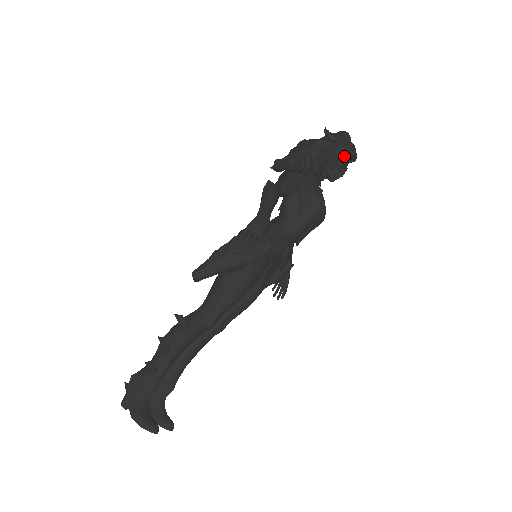
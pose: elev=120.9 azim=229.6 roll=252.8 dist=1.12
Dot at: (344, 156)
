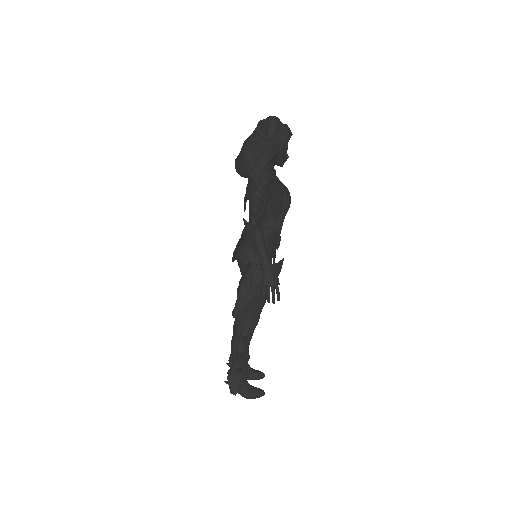
Dot at: (284, 146)
